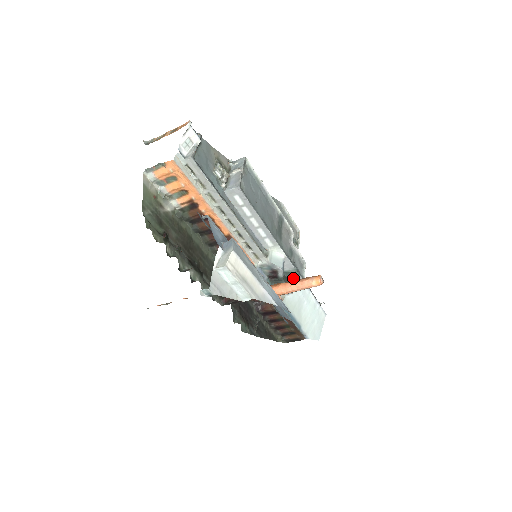
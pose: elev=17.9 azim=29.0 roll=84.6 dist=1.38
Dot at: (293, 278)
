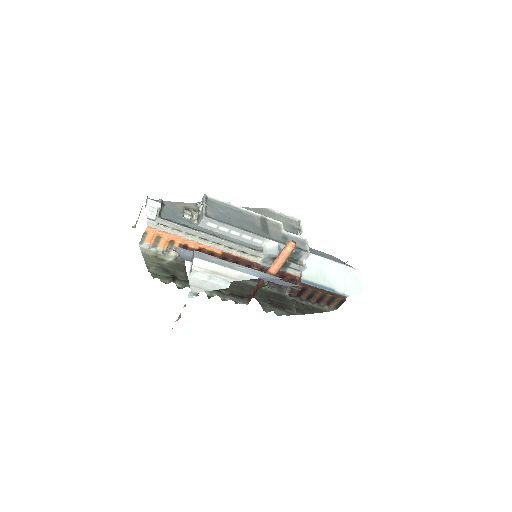
Dot at: (299, 256)
